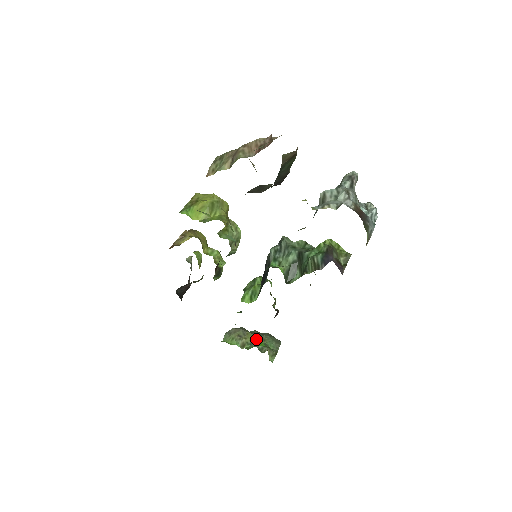
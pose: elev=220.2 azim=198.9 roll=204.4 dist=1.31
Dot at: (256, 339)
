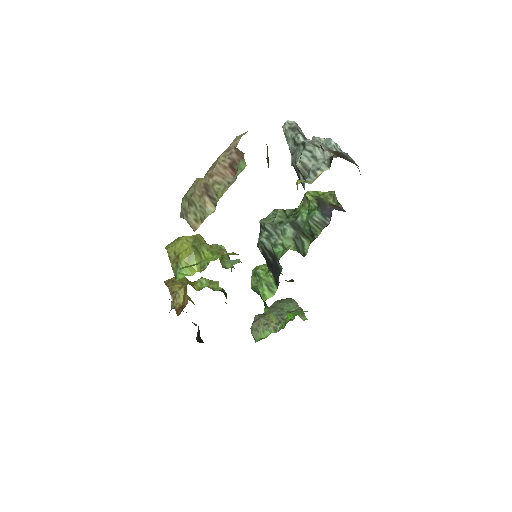
Dot at: (278, 315)
